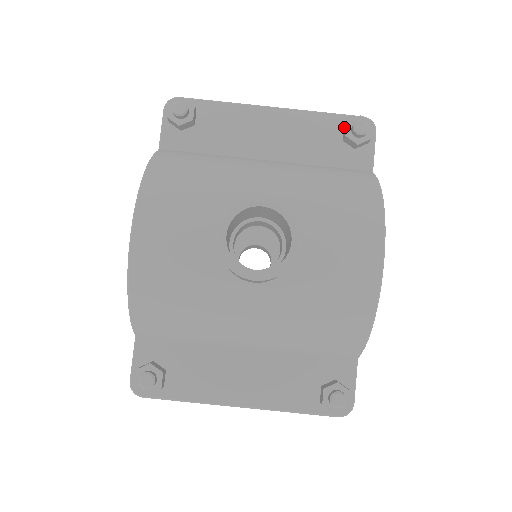
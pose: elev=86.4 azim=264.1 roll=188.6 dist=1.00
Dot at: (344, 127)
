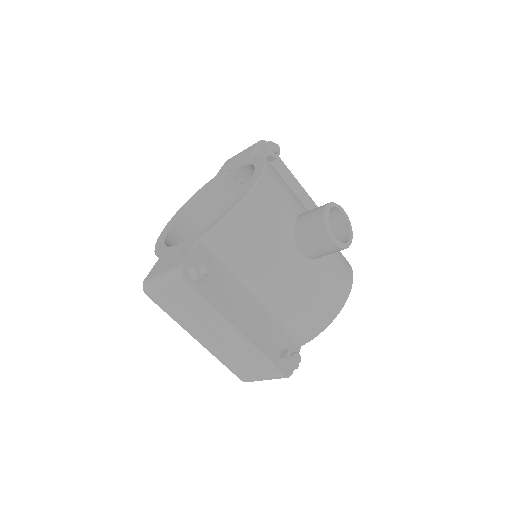
Dot at: occluded
